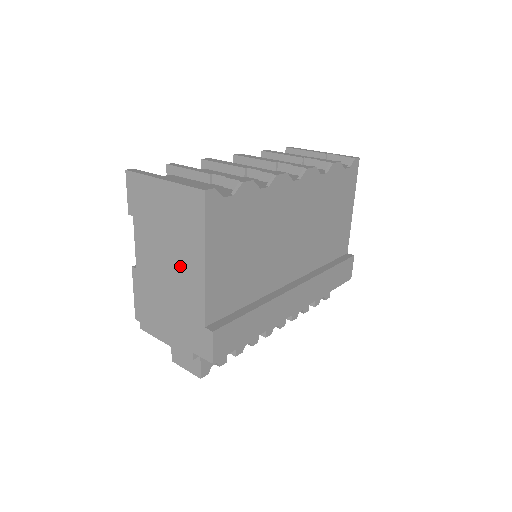
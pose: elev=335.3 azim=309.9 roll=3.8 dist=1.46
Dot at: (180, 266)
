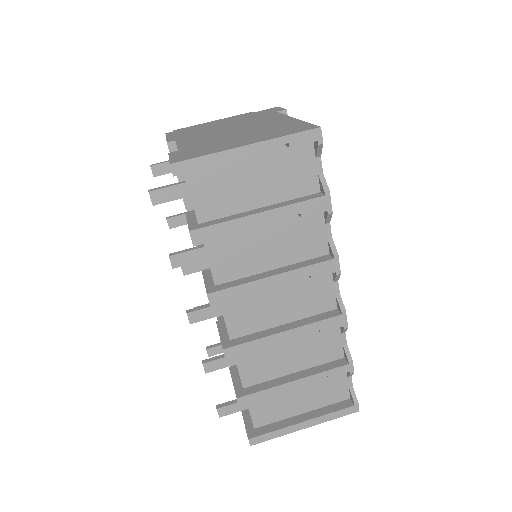
Dot at: occluded
